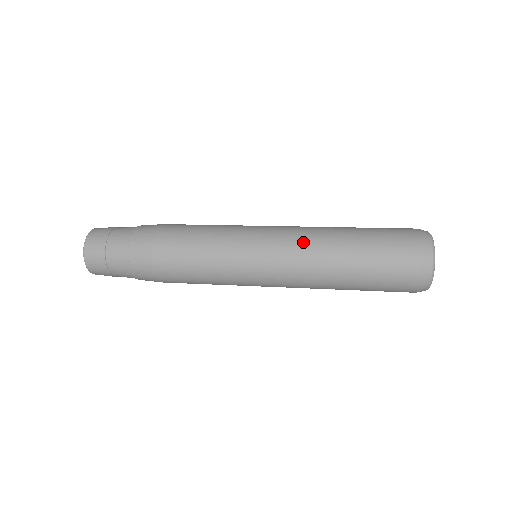
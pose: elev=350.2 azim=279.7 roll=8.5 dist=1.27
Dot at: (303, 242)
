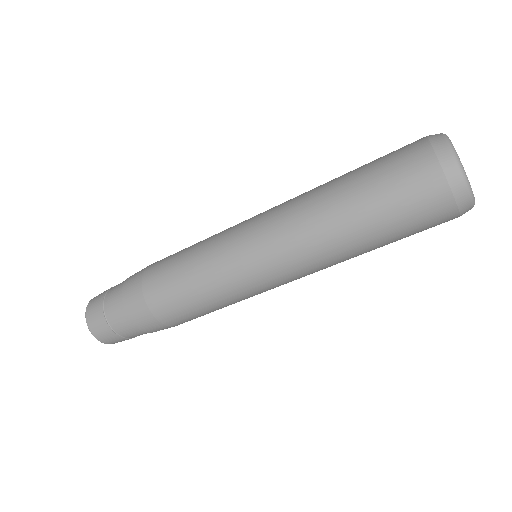
Dot at: occluded
